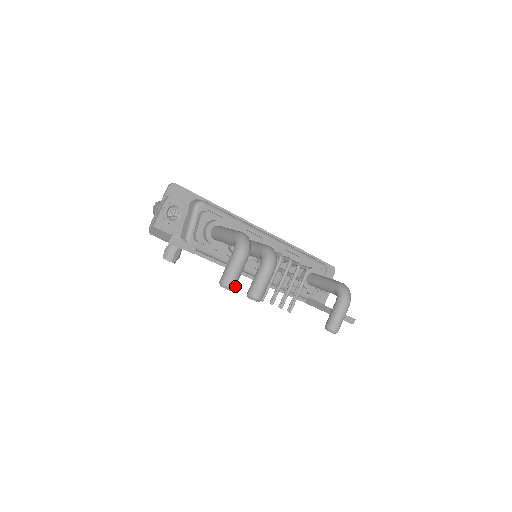
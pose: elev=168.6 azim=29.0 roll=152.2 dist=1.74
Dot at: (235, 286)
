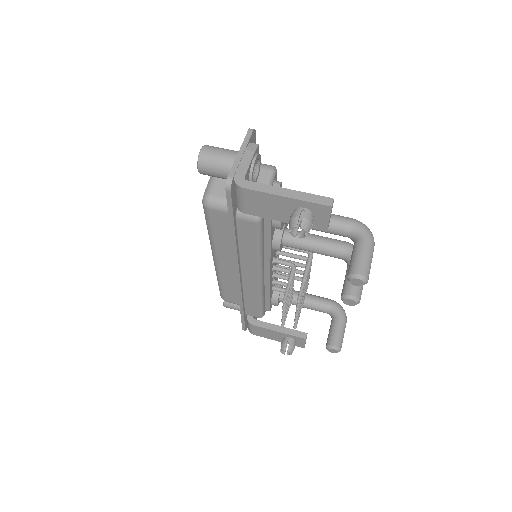
Dot at: occluded
